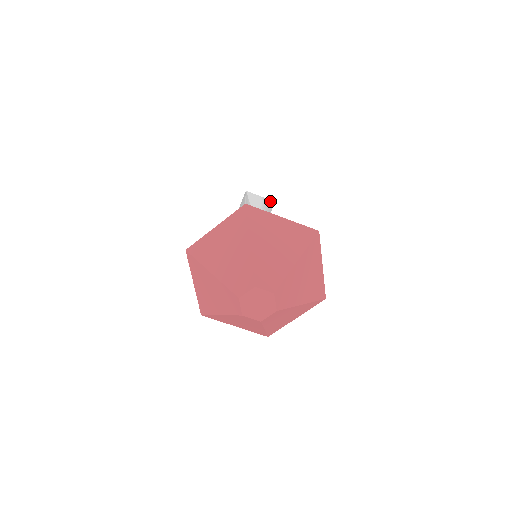
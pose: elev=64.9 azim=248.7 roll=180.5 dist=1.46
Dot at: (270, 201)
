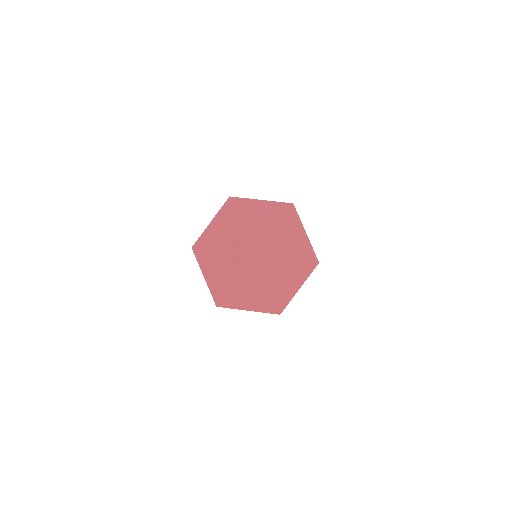
Dot at: occluded
